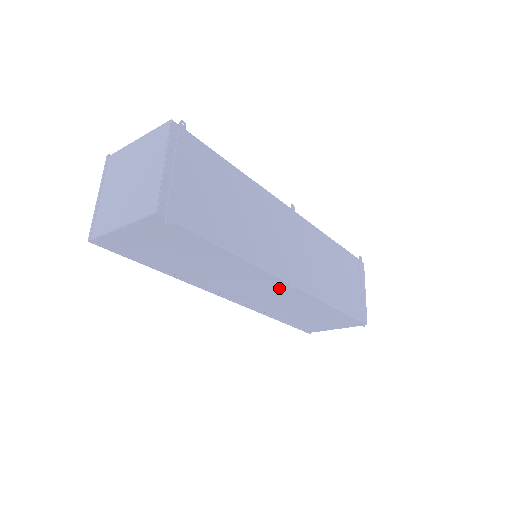
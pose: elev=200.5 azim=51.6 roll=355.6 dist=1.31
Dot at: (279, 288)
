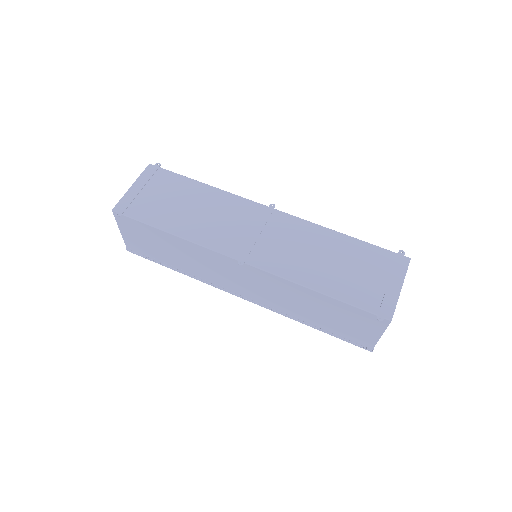
Dot at: (245, 271)
